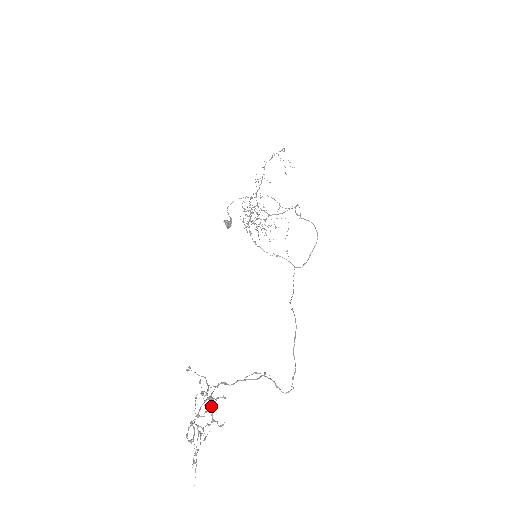
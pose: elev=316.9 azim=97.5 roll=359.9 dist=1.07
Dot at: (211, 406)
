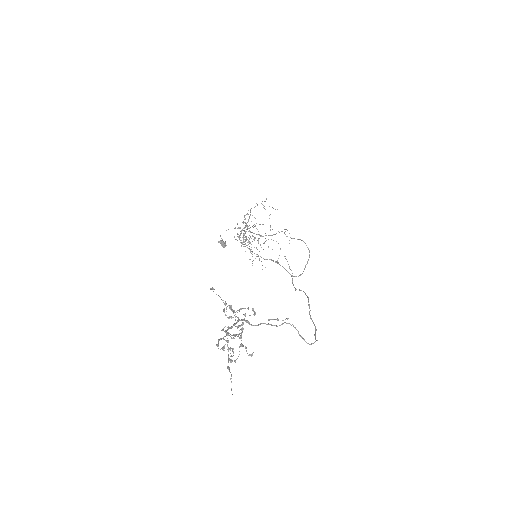
Dot at: (239, 325)
